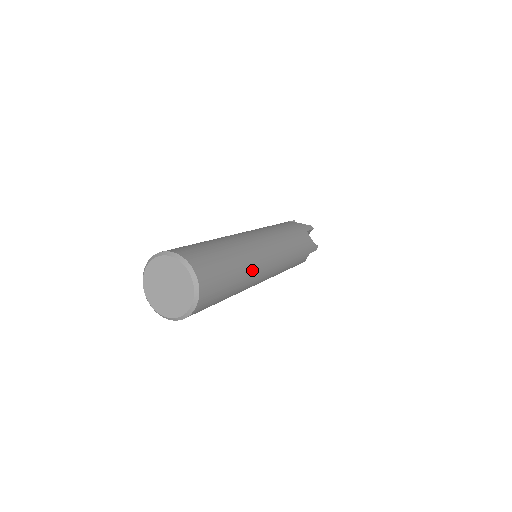
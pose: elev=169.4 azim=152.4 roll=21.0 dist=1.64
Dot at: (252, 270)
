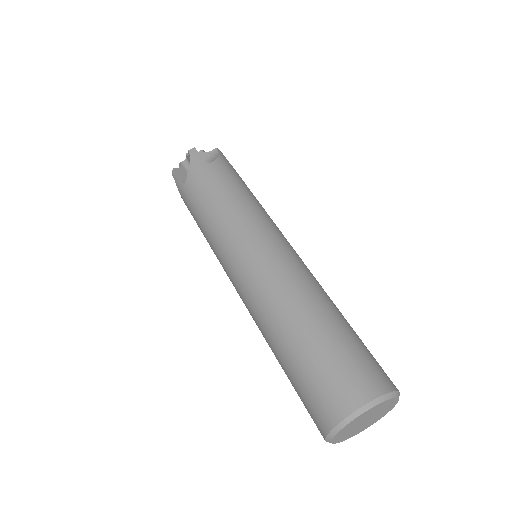
Dot at: (316, 288)
